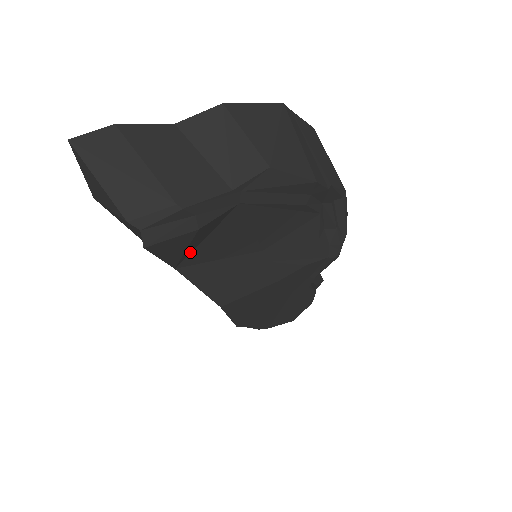
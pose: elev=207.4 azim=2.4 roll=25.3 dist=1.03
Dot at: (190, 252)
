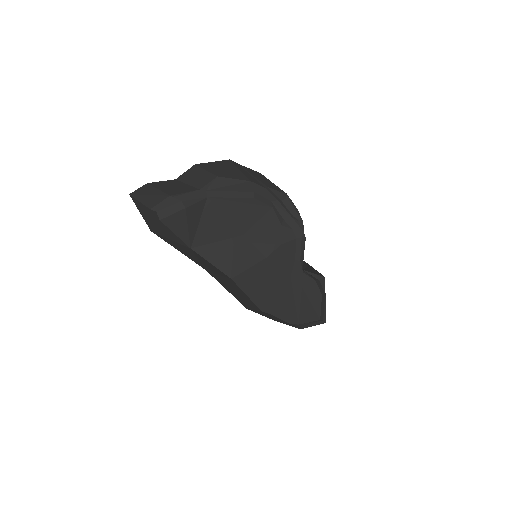
Dot at: (194, 235)
